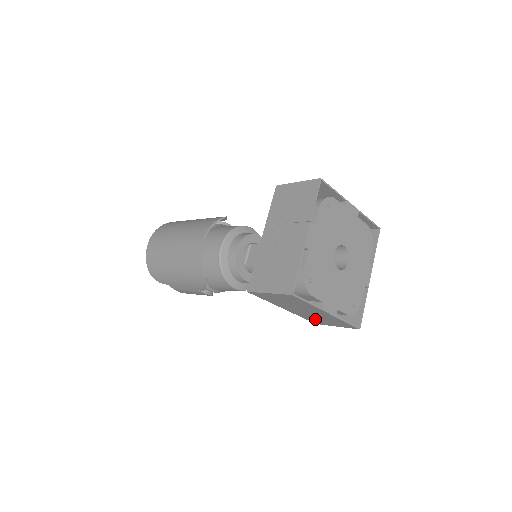
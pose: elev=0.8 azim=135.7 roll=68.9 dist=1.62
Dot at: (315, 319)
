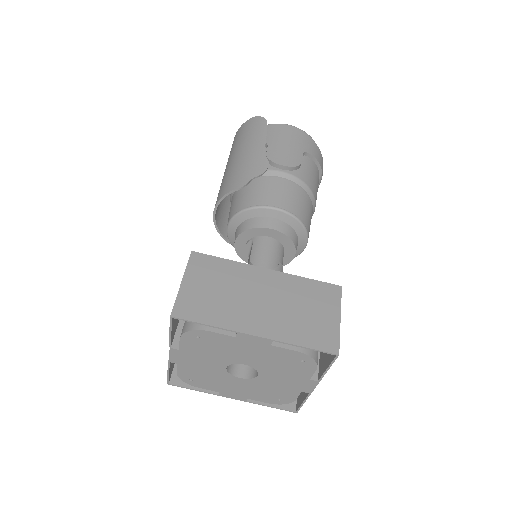
Dot at: occluded
